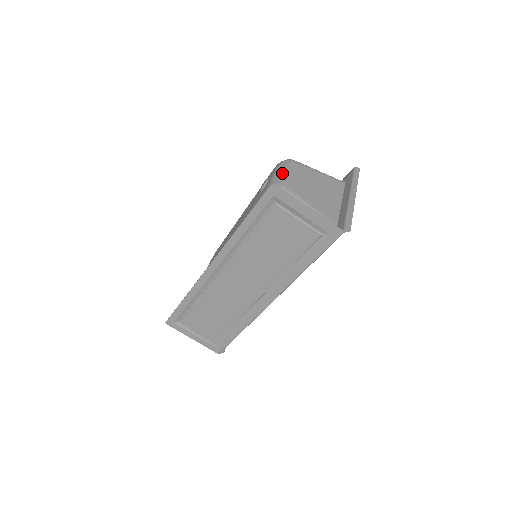
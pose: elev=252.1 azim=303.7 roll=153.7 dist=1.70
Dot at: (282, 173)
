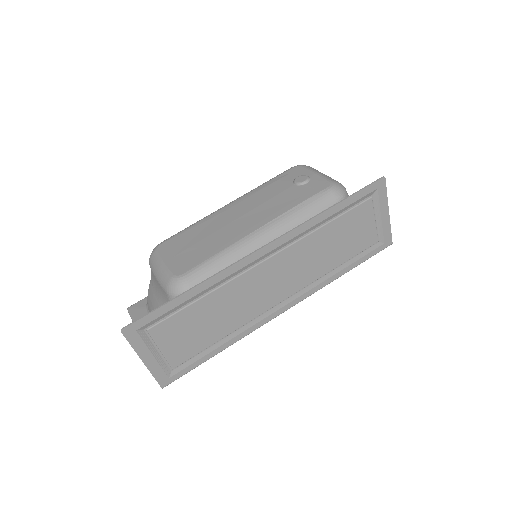
Dot at: (326, 175)
